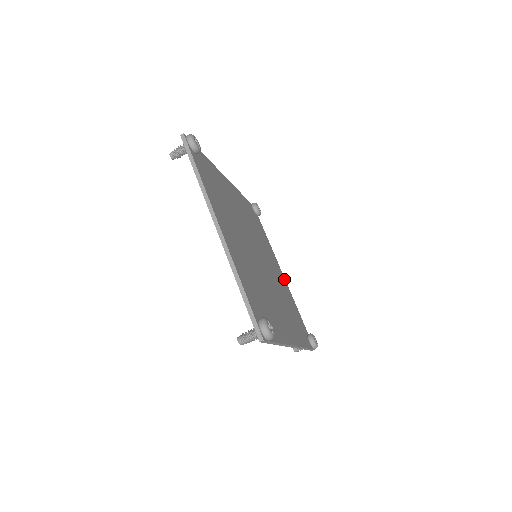
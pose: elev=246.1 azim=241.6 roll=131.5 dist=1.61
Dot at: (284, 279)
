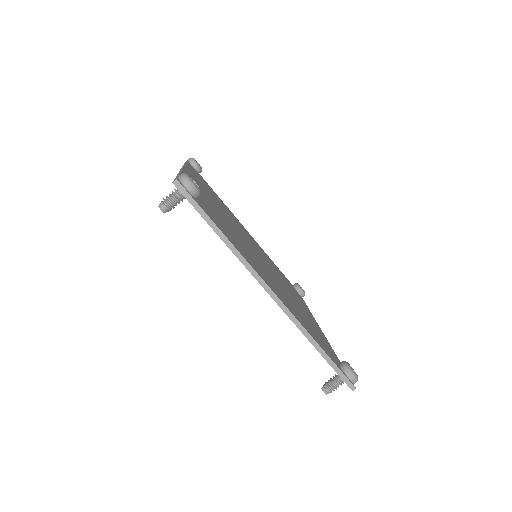
Dot at: occluded
